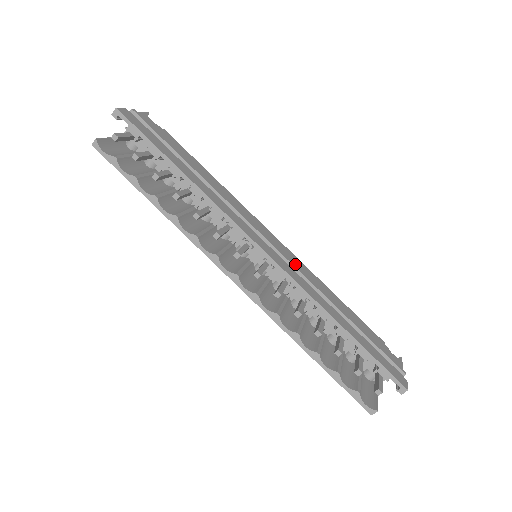
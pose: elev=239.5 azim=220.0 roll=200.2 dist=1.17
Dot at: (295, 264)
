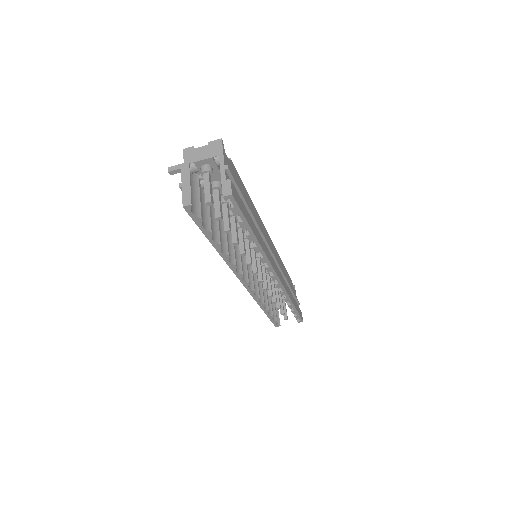
Dot at: (277, 259)
